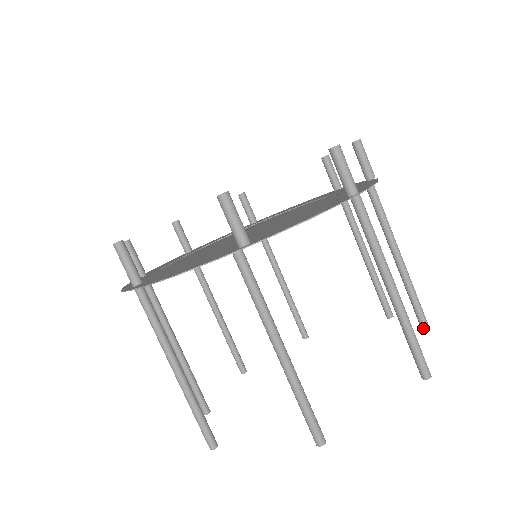
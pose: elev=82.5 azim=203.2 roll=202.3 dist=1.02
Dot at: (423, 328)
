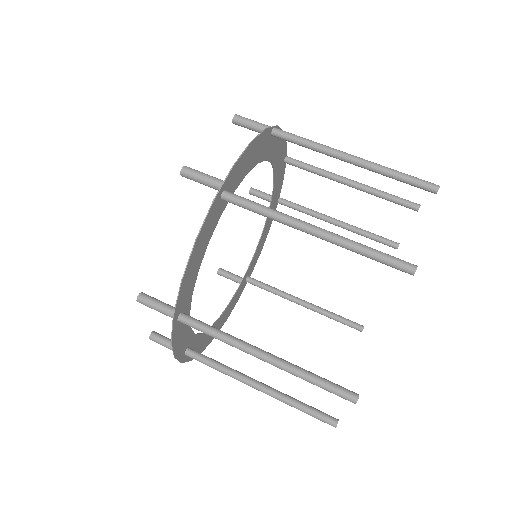
Dot at: (417, 208)
